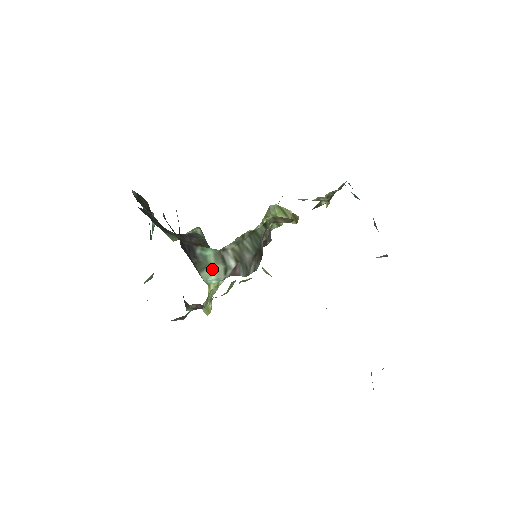
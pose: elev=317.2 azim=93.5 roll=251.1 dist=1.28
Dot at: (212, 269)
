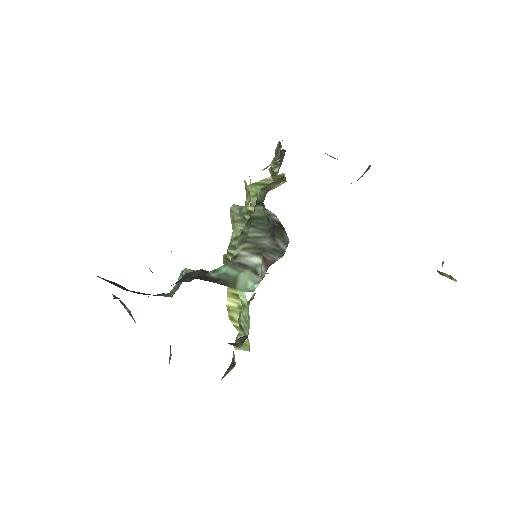
Dot at: (242, 279)
